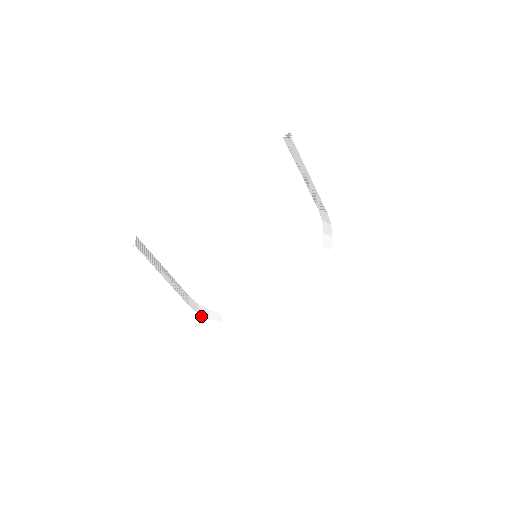
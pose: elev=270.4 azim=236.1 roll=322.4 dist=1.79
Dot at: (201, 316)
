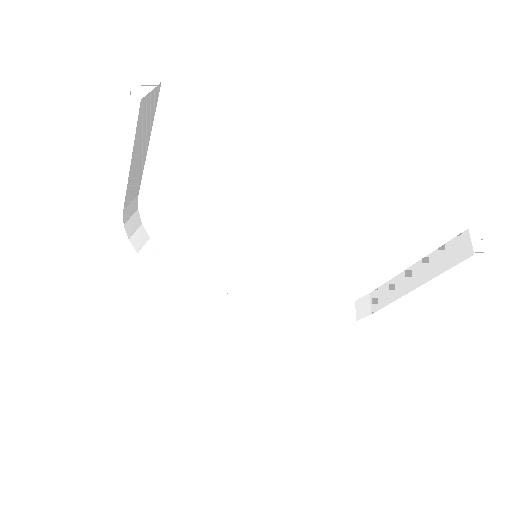
Dot at: (124, 228)
